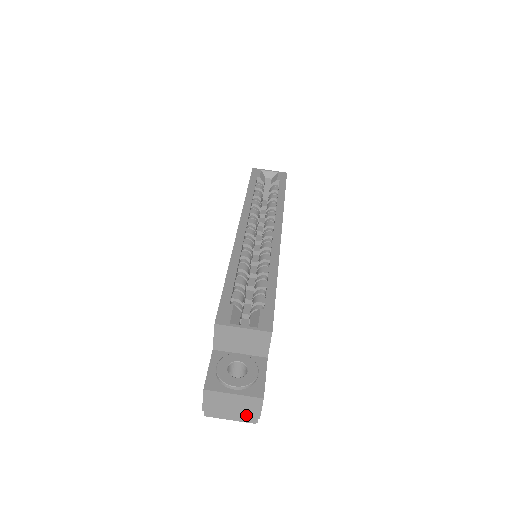
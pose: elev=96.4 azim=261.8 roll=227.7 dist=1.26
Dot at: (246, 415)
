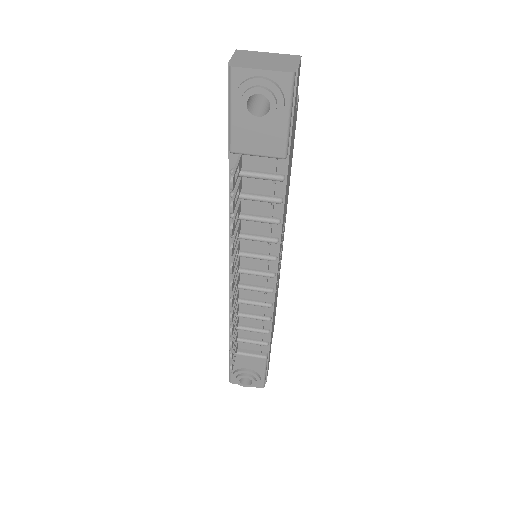
Dot at: (281, 66)
